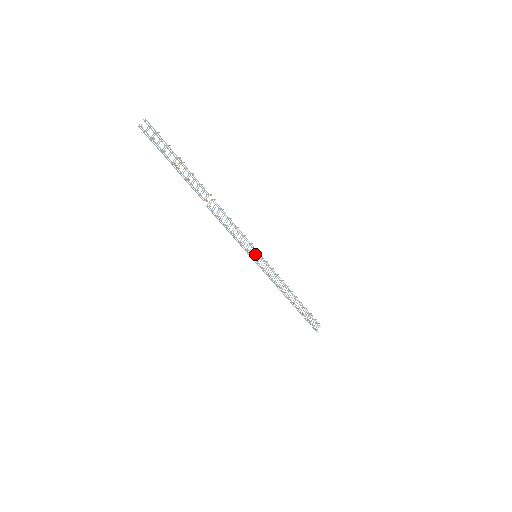
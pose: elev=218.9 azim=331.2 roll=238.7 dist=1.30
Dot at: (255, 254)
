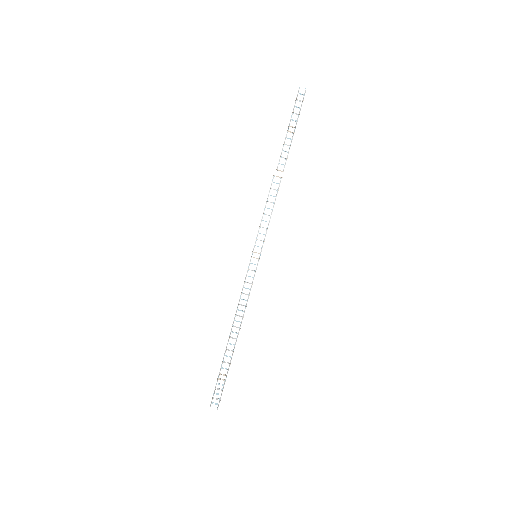
Dot at: occluded
